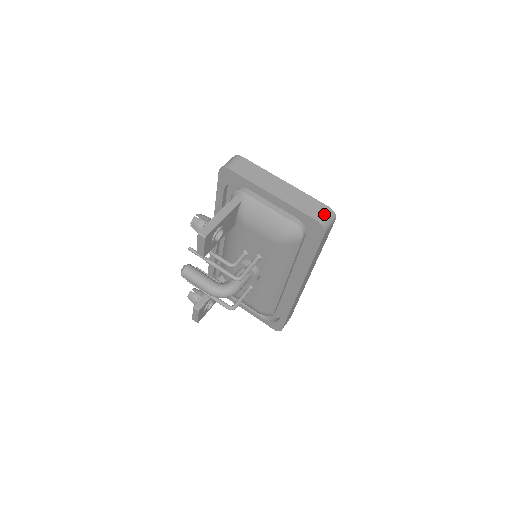
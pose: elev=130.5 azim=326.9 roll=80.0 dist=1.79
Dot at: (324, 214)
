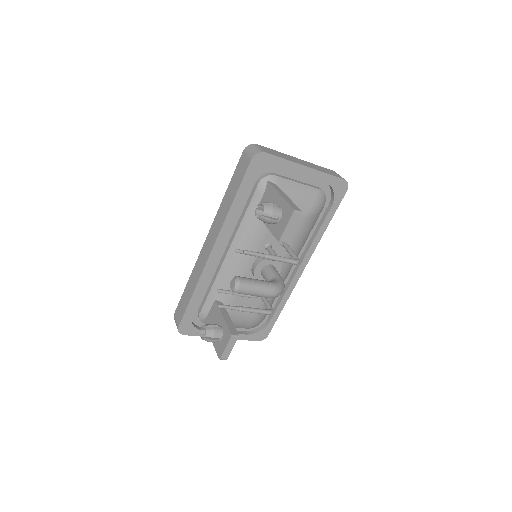
Dot at: (339, 175)
